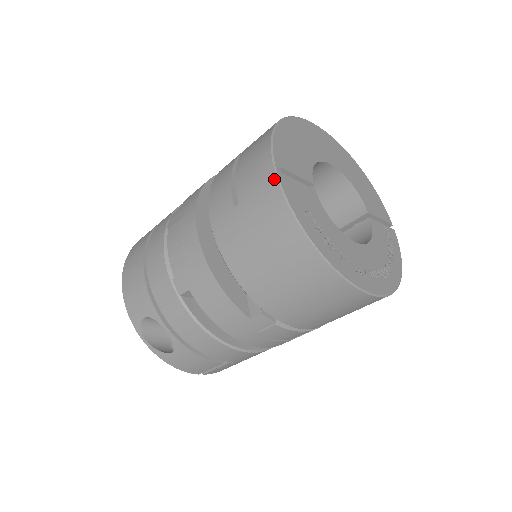
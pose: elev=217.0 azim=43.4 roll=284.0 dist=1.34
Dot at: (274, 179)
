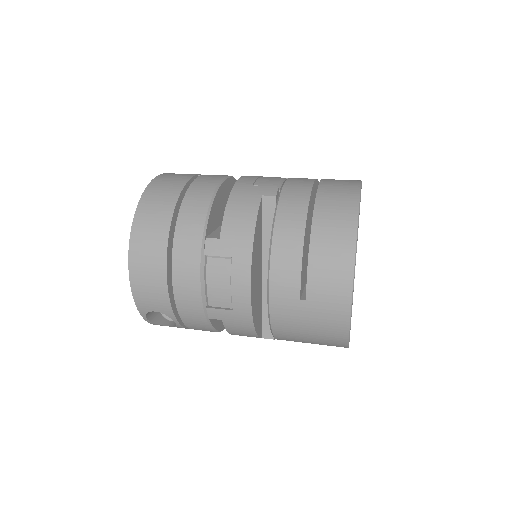
Dot at: (348, 306)
